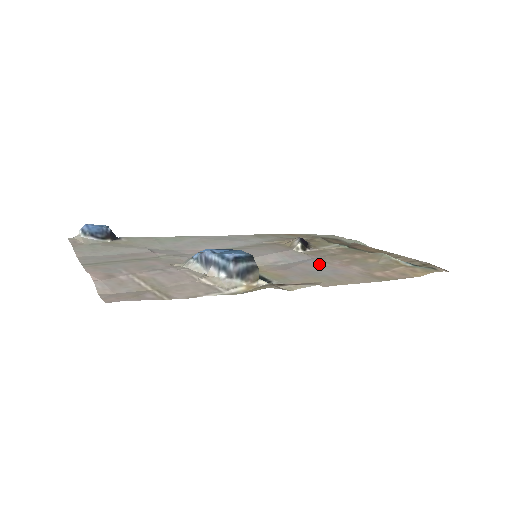
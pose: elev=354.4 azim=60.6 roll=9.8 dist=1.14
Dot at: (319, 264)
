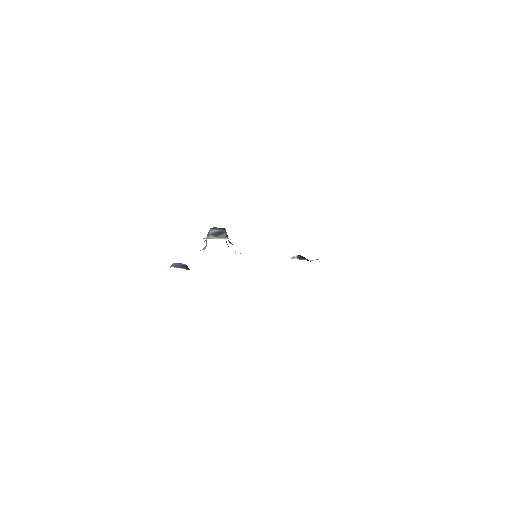
Dot at: occluded
